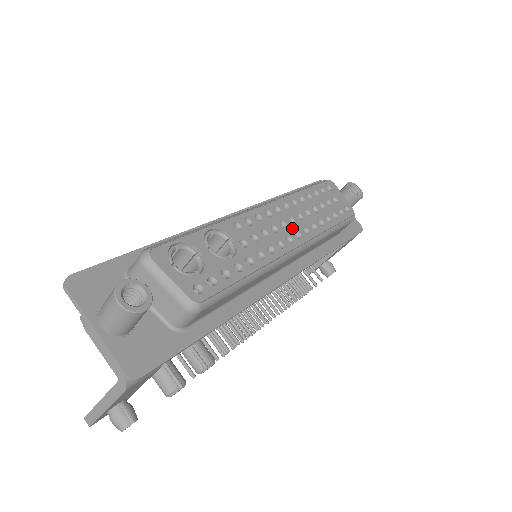
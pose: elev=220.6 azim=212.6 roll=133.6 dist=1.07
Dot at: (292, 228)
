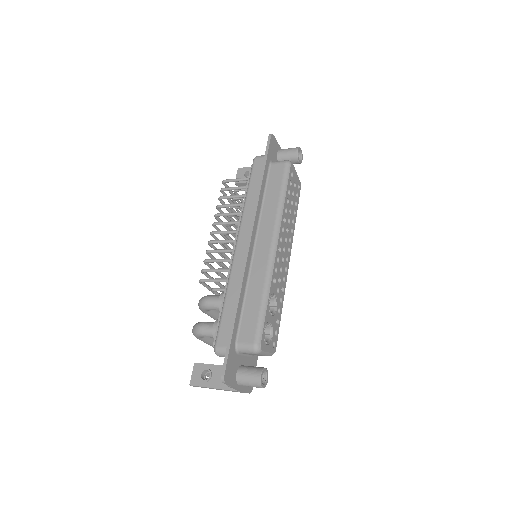
Dot at: (287, 247)
